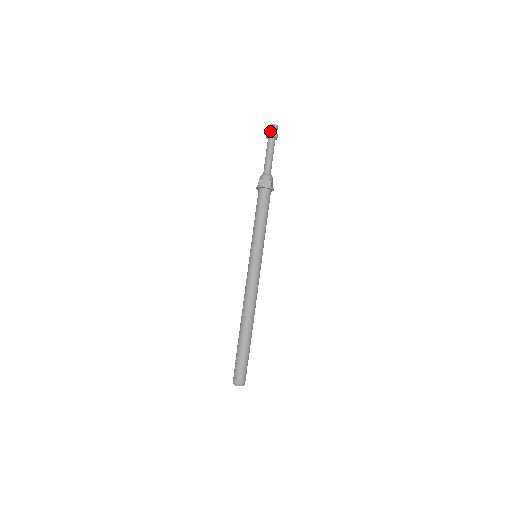
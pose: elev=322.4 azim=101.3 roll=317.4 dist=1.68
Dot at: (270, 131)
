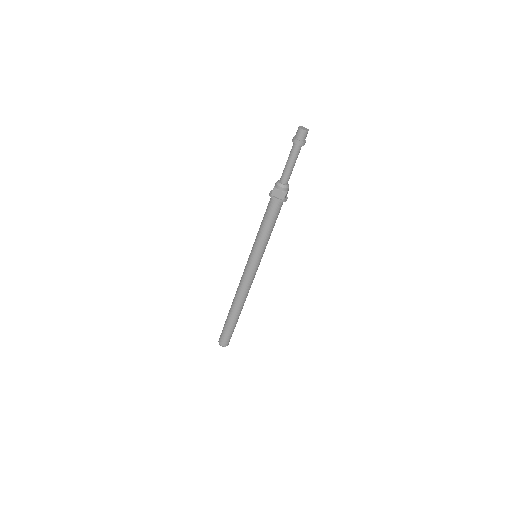
Dot at: (297, 137)
